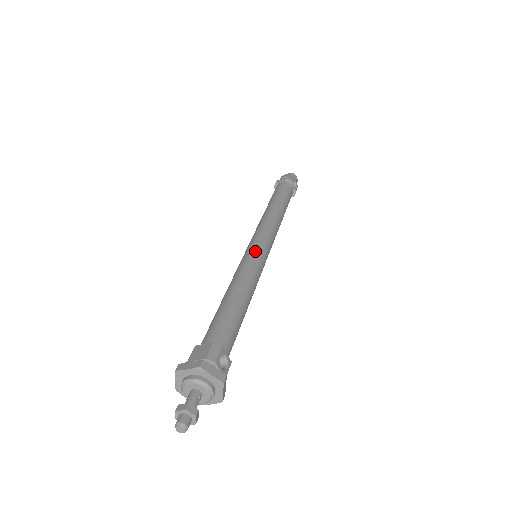
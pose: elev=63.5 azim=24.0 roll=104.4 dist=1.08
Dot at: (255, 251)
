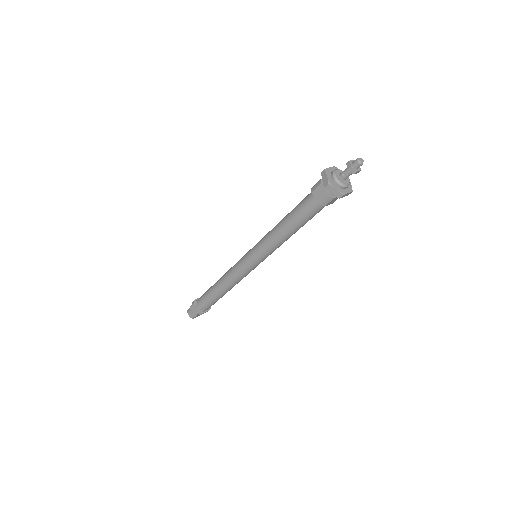
Dot at: occluded
